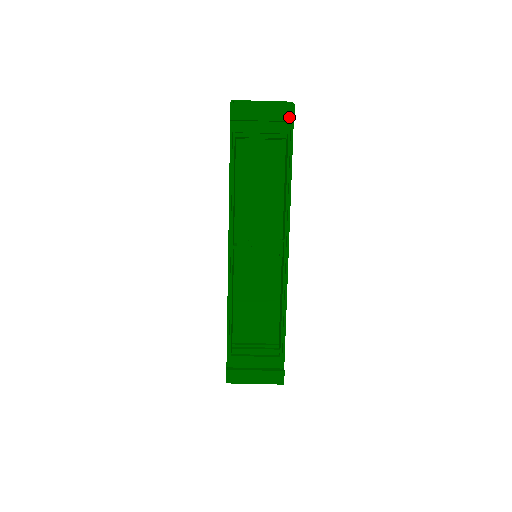
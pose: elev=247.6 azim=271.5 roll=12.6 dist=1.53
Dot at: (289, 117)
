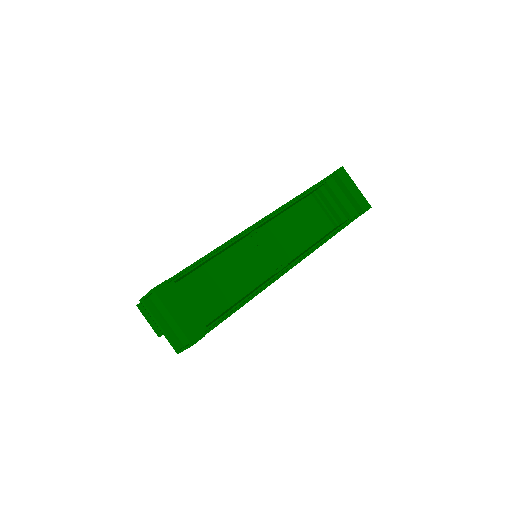
Dot at: (364, 208)
